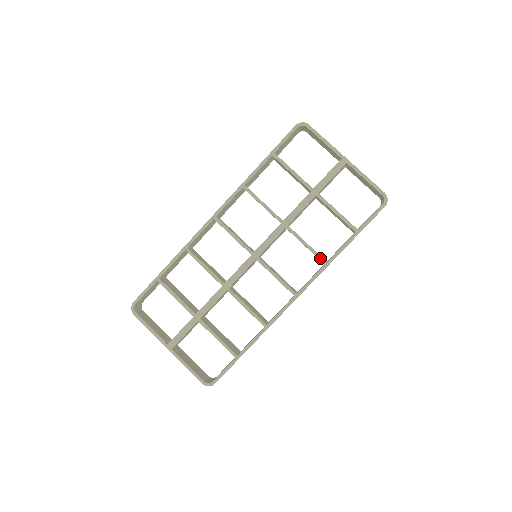
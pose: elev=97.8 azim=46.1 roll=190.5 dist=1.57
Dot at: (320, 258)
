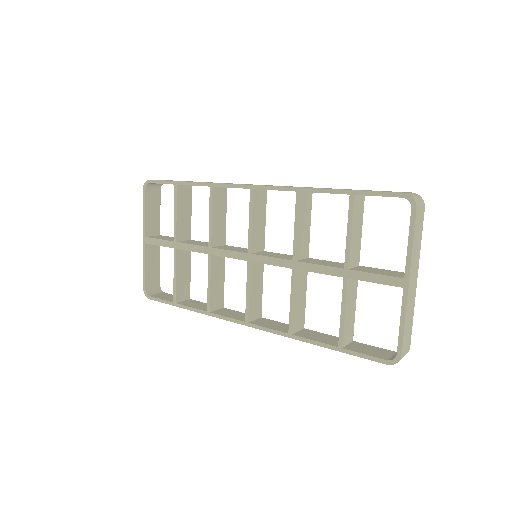
Dot at: (290, 325)
